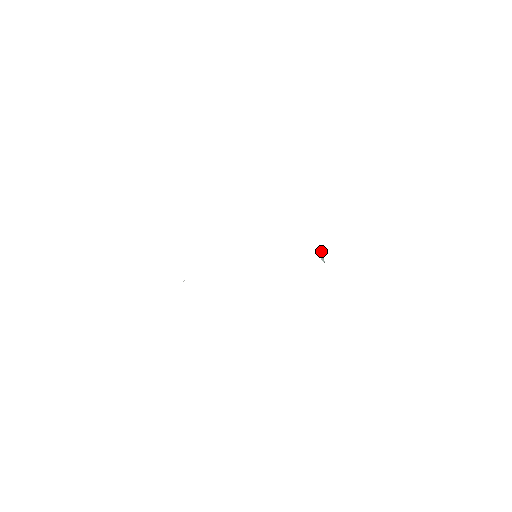
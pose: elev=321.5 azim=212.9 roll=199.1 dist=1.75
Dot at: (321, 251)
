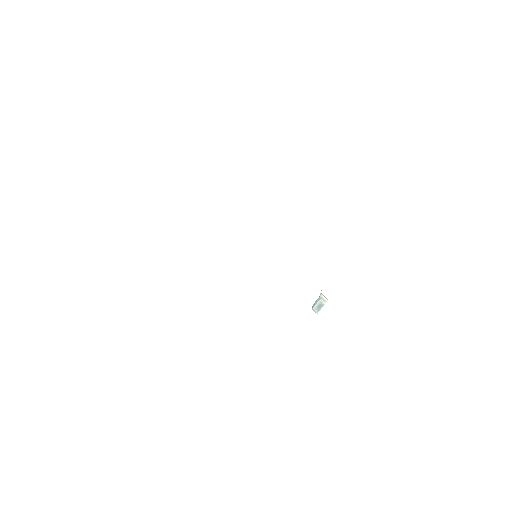
Dot at: occluded
